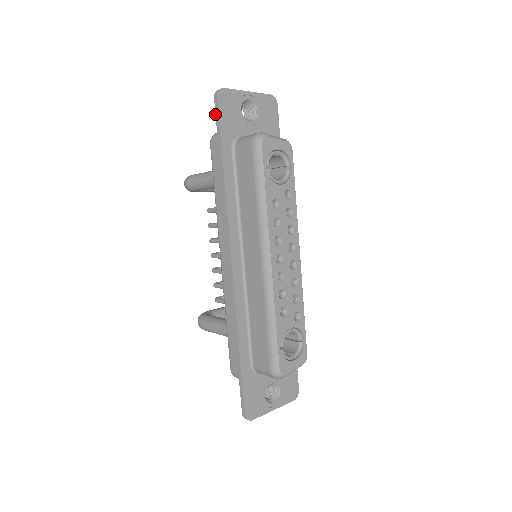
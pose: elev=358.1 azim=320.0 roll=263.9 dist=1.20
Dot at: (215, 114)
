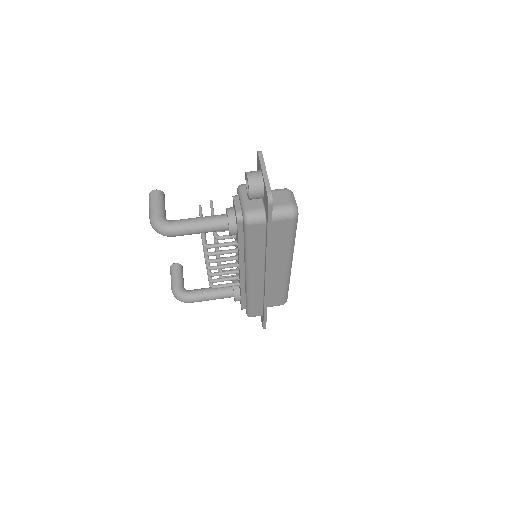
Dot at: (268, 214)
